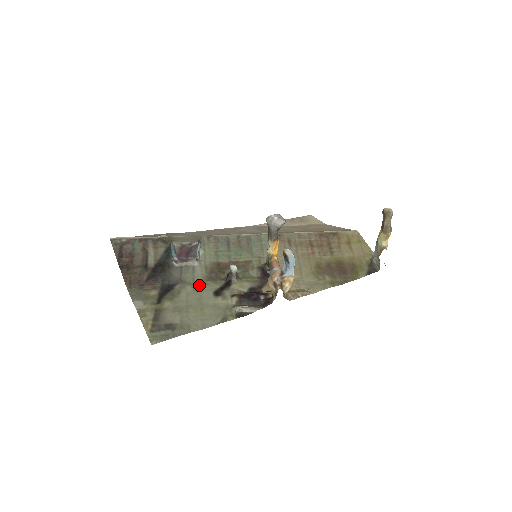
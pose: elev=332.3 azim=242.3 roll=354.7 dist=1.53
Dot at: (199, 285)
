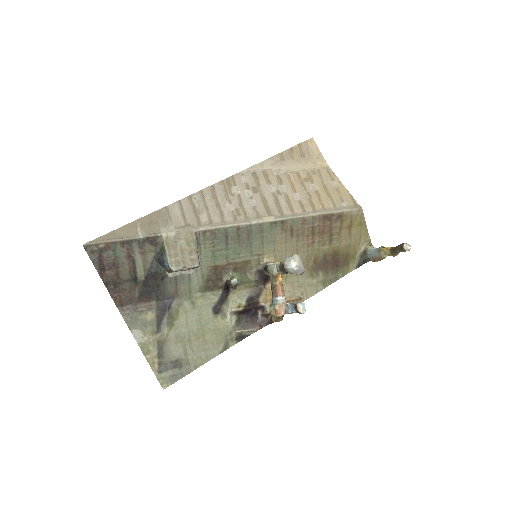
Dot at: (196, 298)
